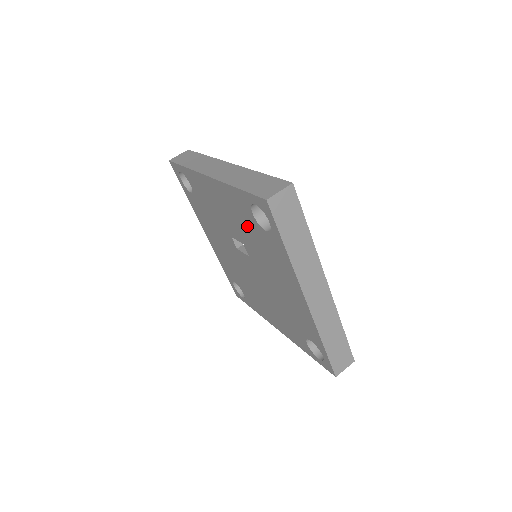
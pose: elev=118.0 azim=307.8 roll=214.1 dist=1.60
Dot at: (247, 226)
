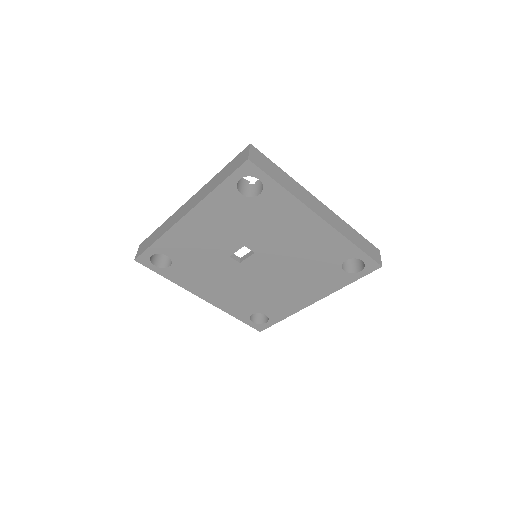
Dot at: (241, 217)
